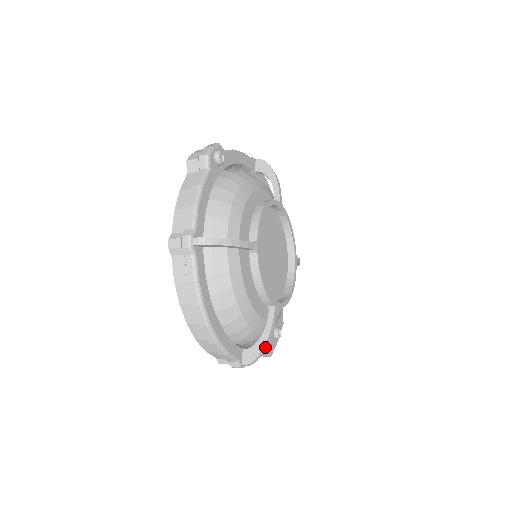
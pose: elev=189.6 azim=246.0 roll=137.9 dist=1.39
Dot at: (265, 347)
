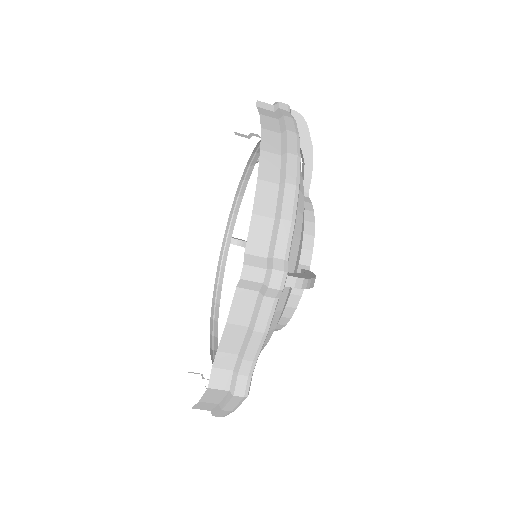
Dot at: (312, 284)
